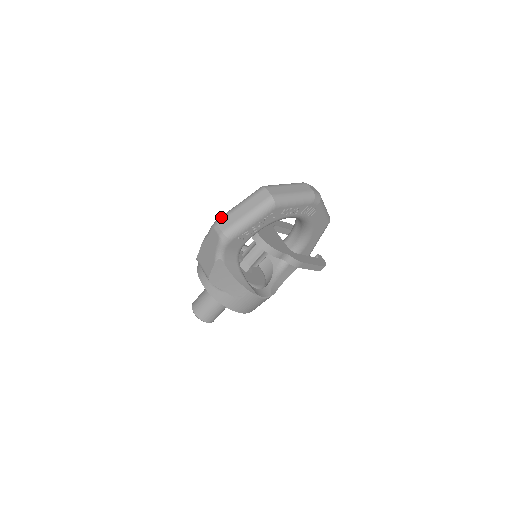
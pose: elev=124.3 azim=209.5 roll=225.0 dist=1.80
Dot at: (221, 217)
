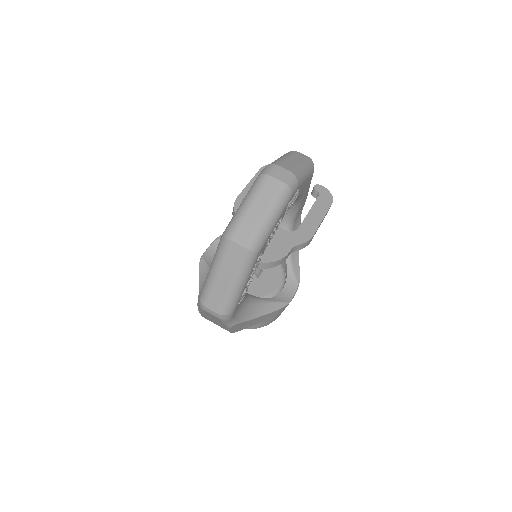
Dot at: (203, 296)
